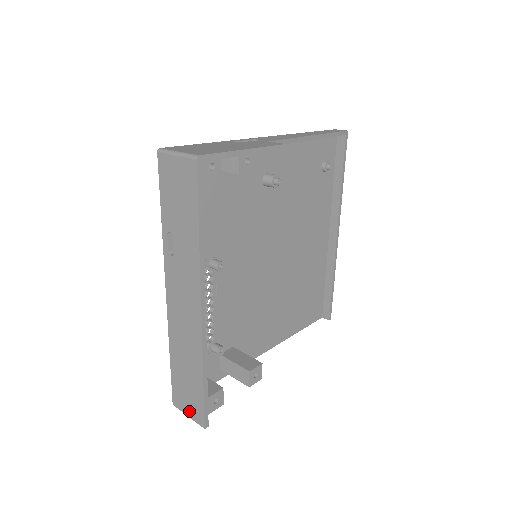
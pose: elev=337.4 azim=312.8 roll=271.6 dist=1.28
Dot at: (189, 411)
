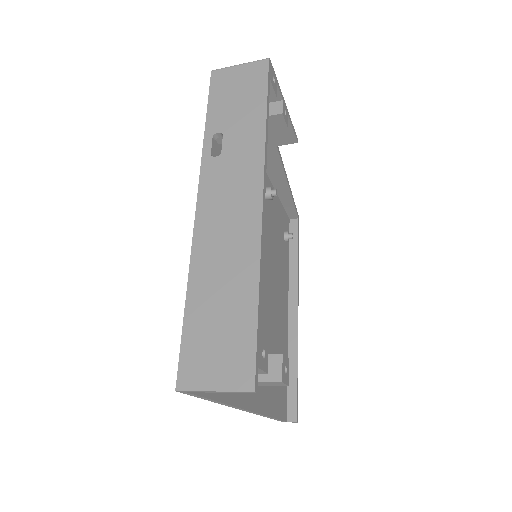
Dot at: (218, 377)
